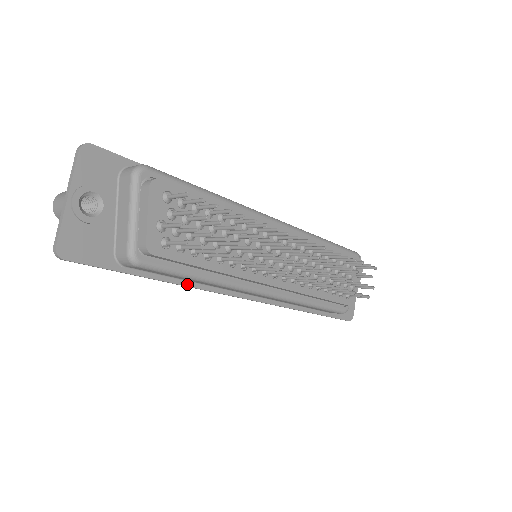
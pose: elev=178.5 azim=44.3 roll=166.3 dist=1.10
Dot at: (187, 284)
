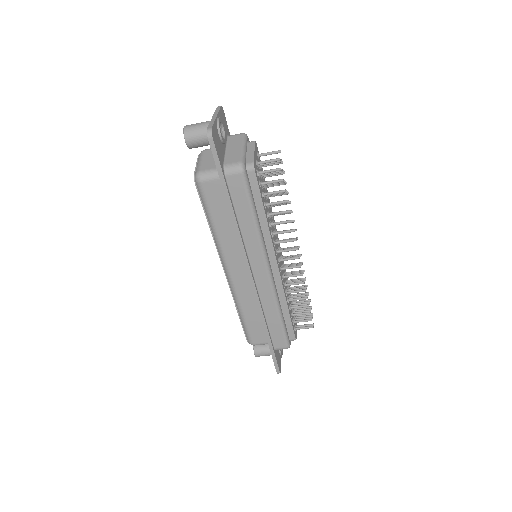
Dot at: (238, 226)
